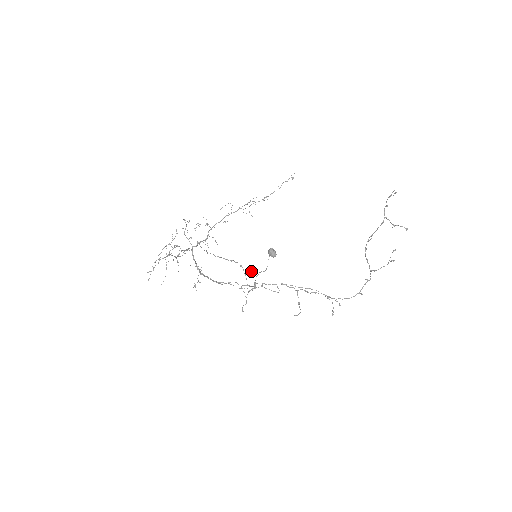
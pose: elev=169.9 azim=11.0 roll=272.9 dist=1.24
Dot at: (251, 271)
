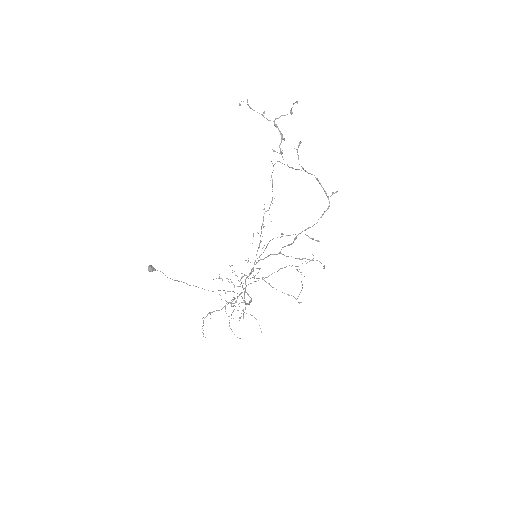
Dot at: (305, 261)
